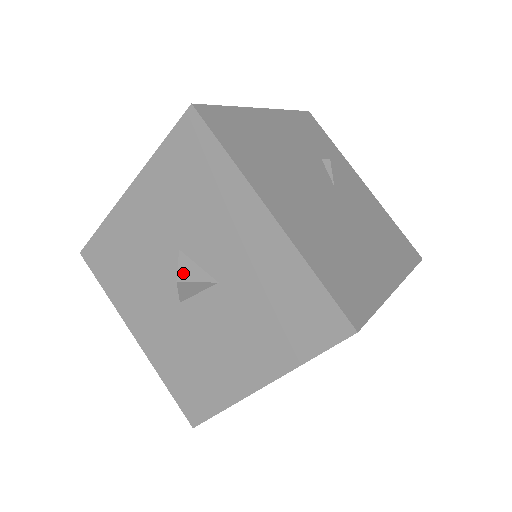
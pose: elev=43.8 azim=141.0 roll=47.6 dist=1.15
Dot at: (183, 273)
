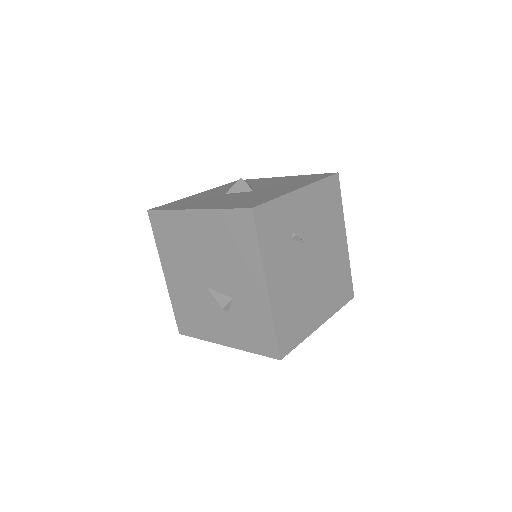
Dot at: occluded
